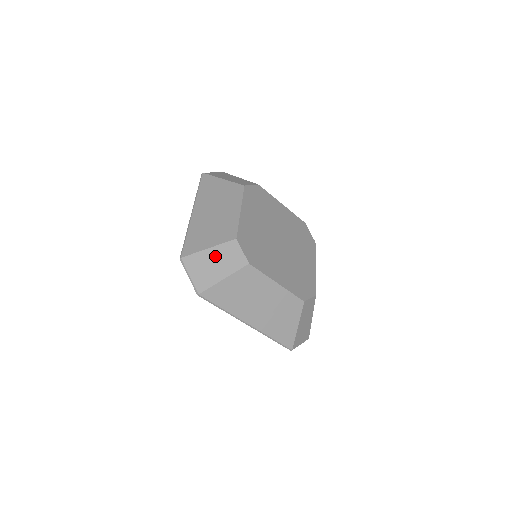
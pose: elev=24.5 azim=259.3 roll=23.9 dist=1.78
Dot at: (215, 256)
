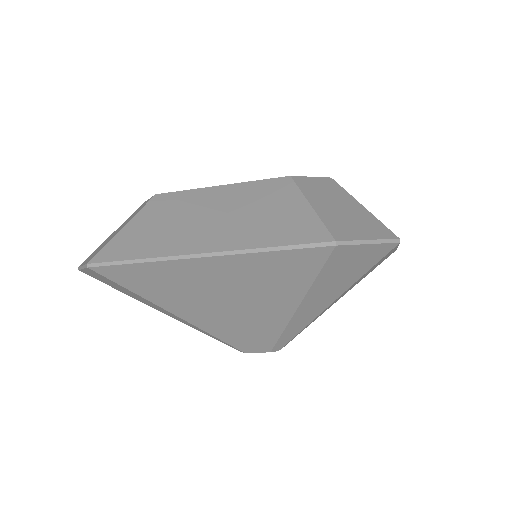
Dot at: occluded
